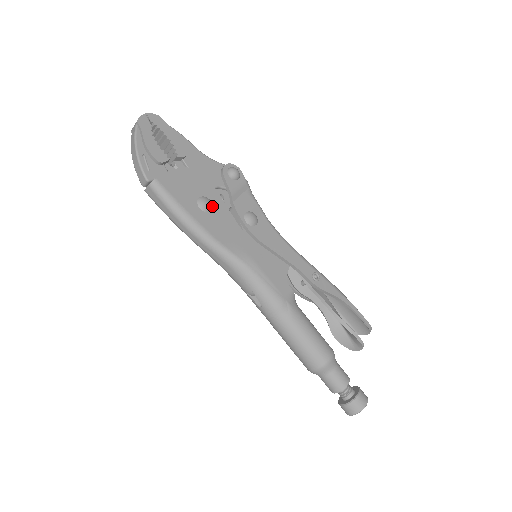
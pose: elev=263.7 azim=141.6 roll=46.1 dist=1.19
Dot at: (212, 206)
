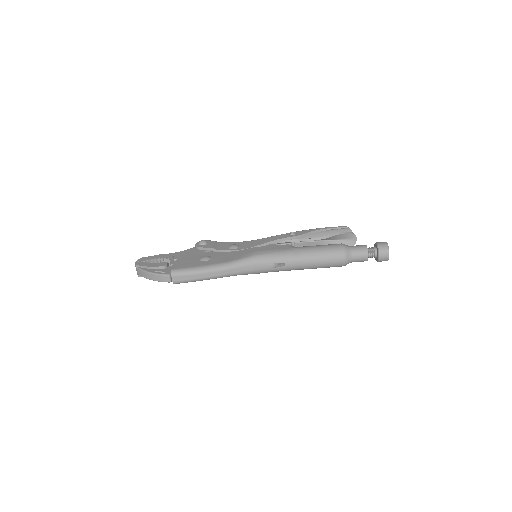
Dot at: (209, 257)
